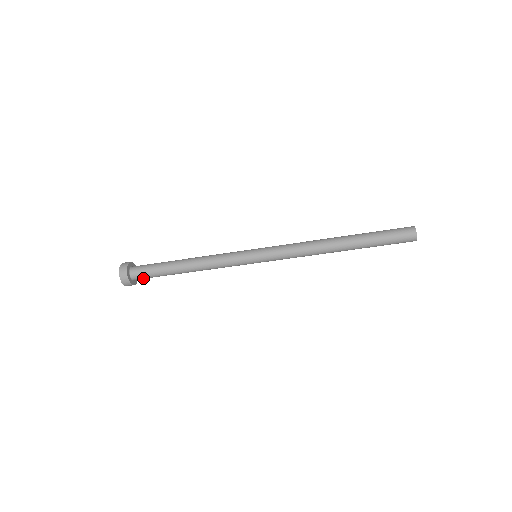
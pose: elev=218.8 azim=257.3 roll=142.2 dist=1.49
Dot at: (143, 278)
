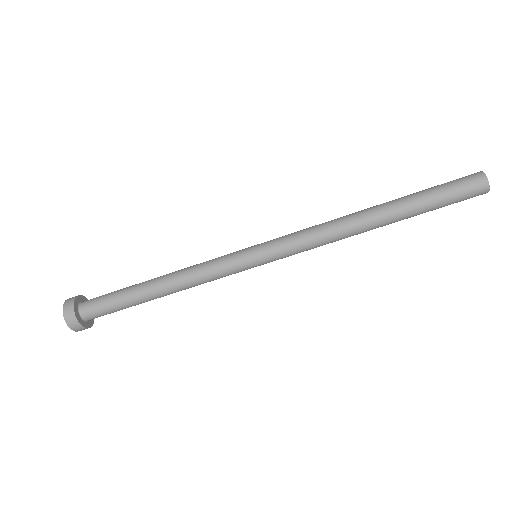
Dot at: (94, 308)
